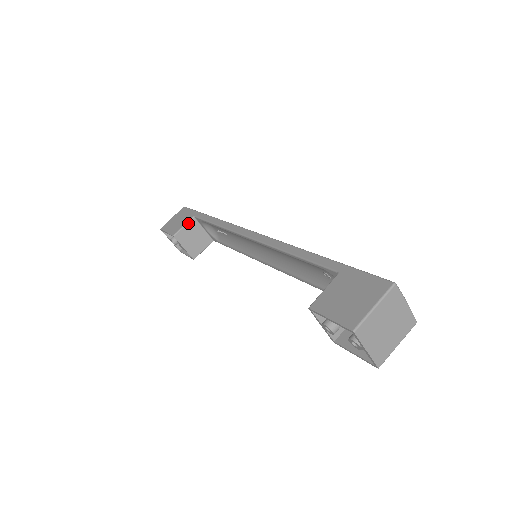
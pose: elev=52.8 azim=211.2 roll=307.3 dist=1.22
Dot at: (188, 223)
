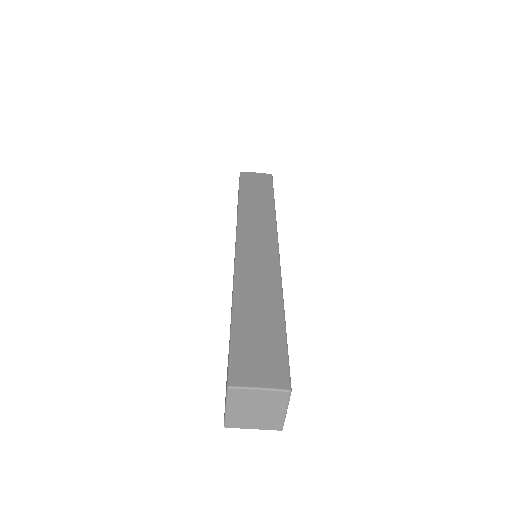
Dot at: occluded
